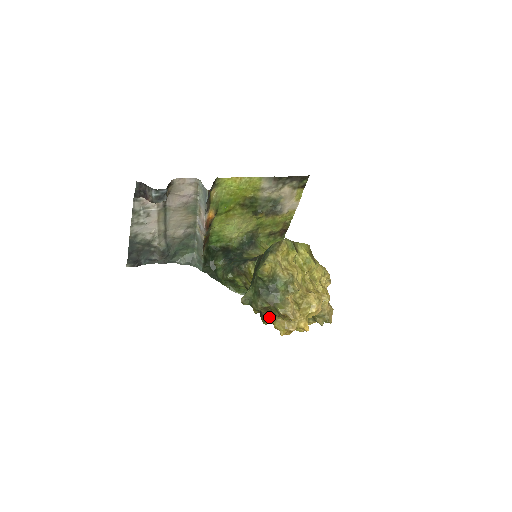
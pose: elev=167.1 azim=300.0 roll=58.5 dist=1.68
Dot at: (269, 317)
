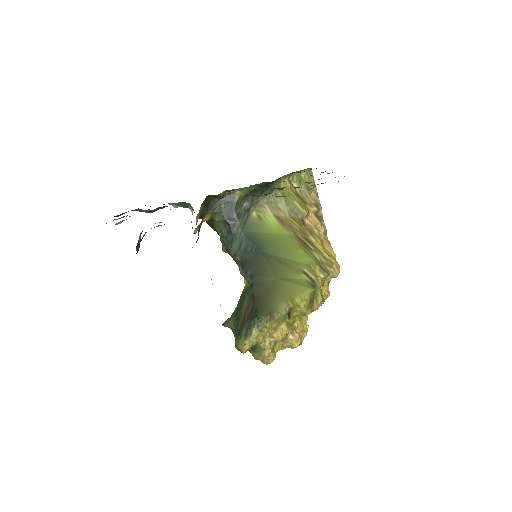
Dot at: occluded
